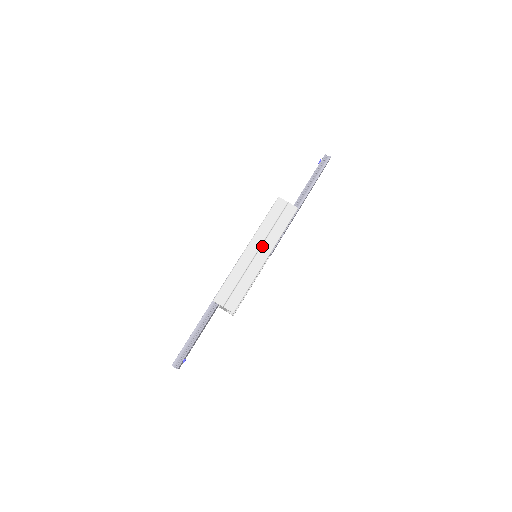
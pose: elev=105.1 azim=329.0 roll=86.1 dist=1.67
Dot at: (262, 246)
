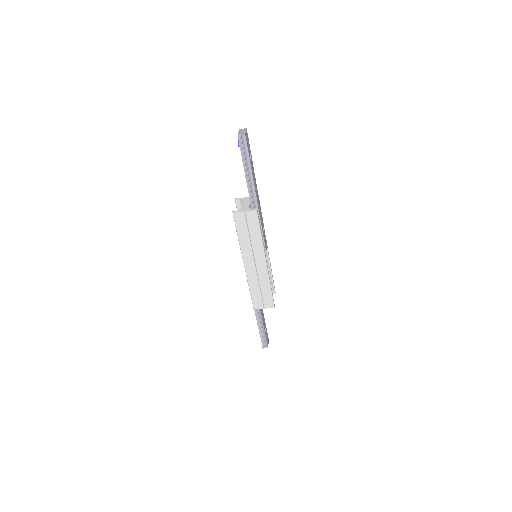
Dot at: (254, 257)
